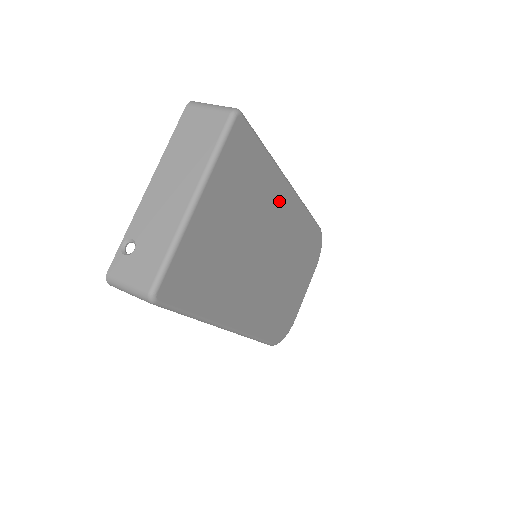
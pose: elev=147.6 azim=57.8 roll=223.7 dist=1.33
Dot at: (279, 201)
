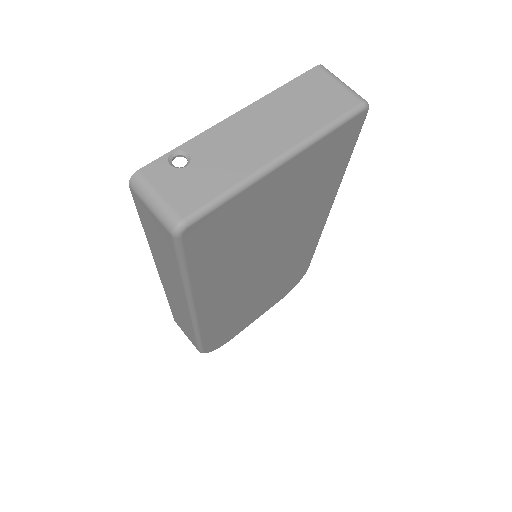
Dot at: (315, 218)
